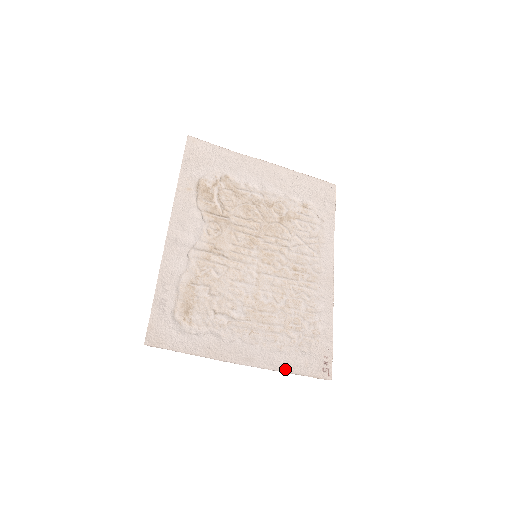
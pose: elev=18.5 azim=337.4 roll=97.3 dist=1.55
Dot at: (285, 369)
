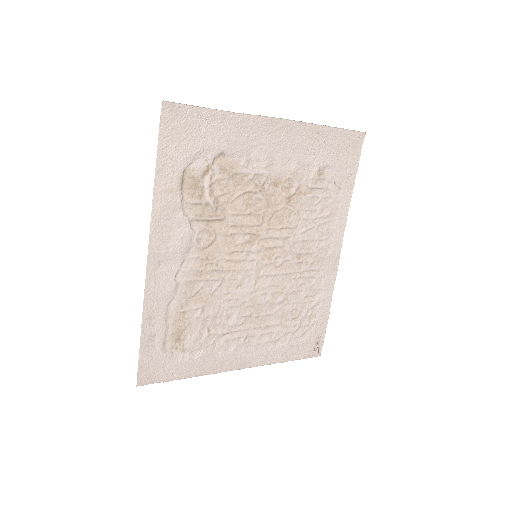
Dot at: (278, 360)
